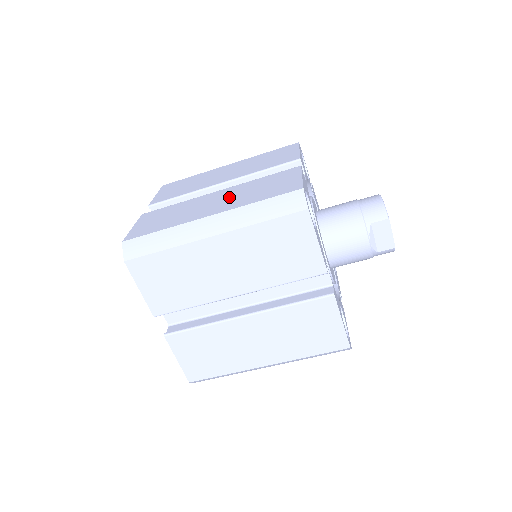
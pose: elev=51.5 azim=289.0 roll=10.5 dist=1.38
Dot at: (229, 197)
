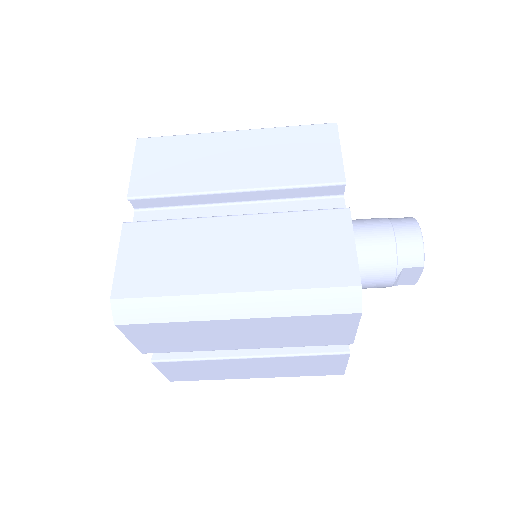
Dot at: (255, 249)
